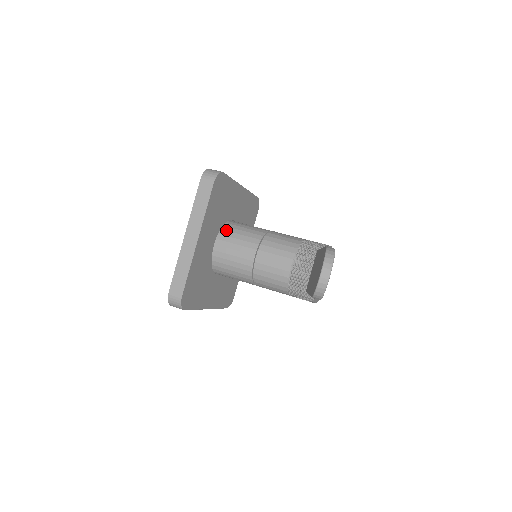
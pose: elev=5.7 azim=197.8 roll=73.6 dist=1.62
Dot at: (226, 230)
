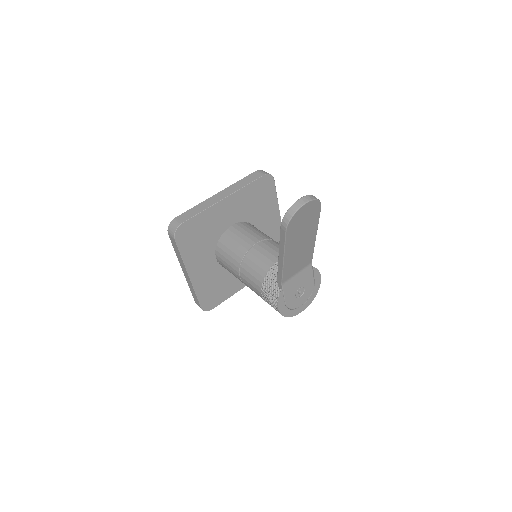
Dot at: (248, 224)
